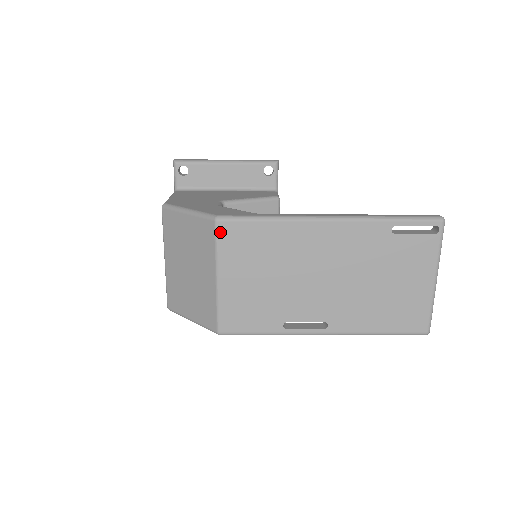
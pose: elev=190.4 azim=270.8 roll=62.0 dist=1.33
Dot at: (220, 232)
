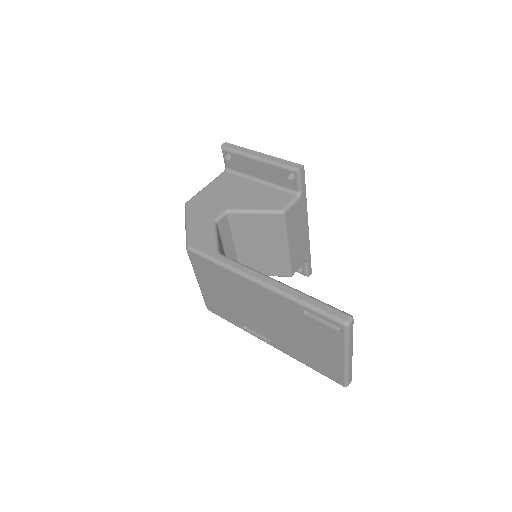
Dot at: (191, 257)
